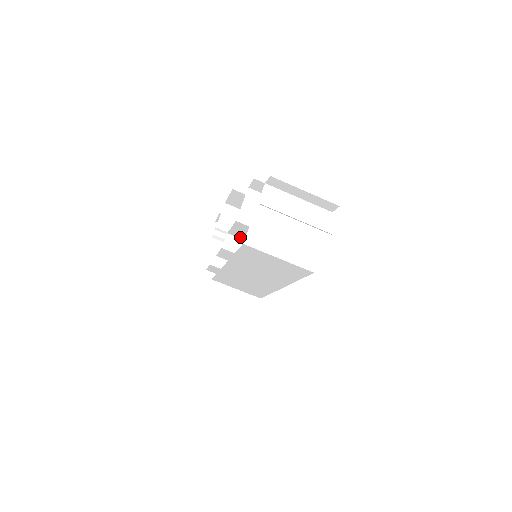
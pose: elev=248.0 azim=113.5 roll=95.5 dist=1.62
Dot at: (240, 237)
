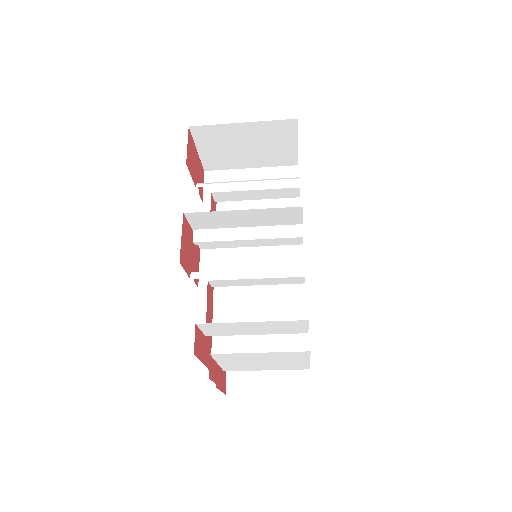
Dot at: occluded
